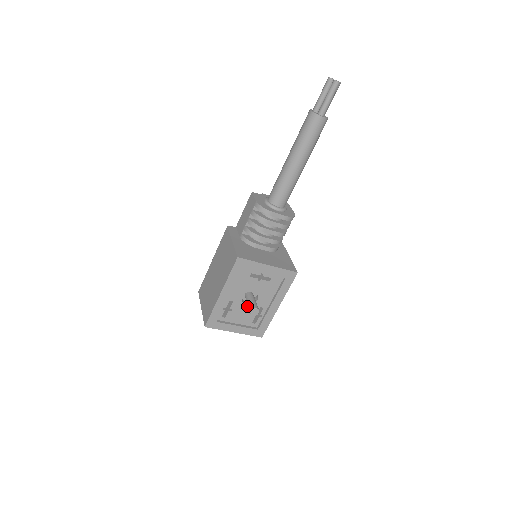
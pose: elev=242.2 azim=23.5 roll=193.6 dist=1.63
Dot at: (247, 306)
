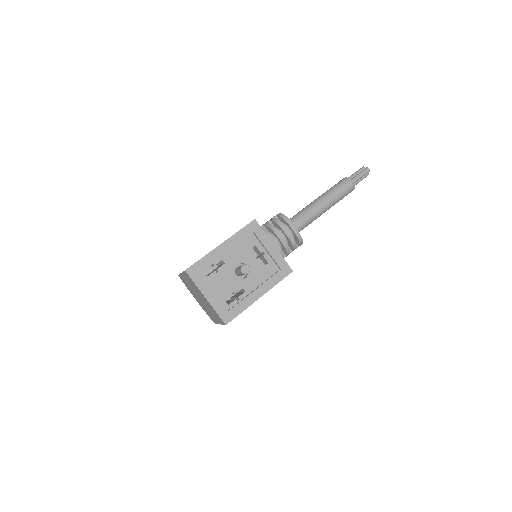
Dot at: (233, 278)
